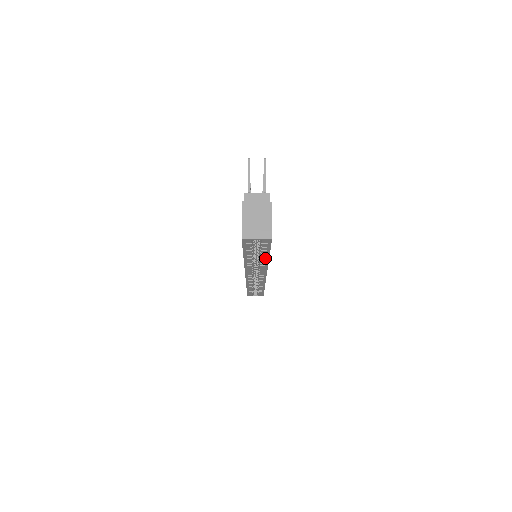
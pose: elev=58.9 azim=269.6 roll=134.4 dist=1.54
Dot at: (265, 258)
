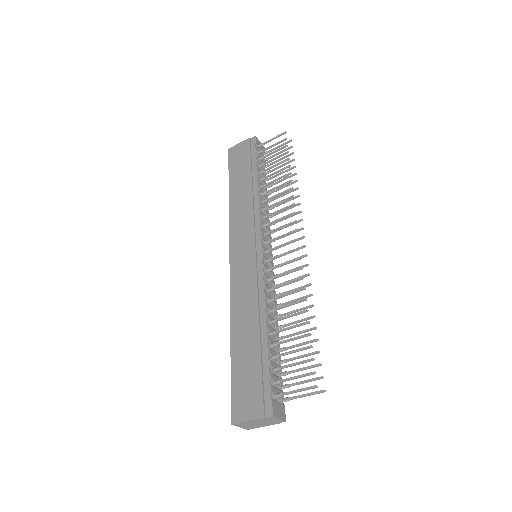
Dot at: occluded
